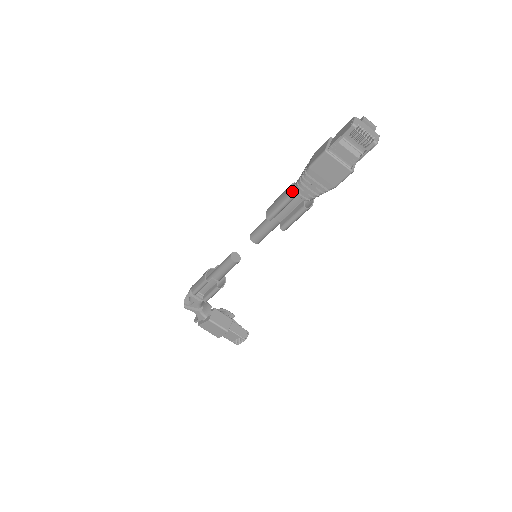
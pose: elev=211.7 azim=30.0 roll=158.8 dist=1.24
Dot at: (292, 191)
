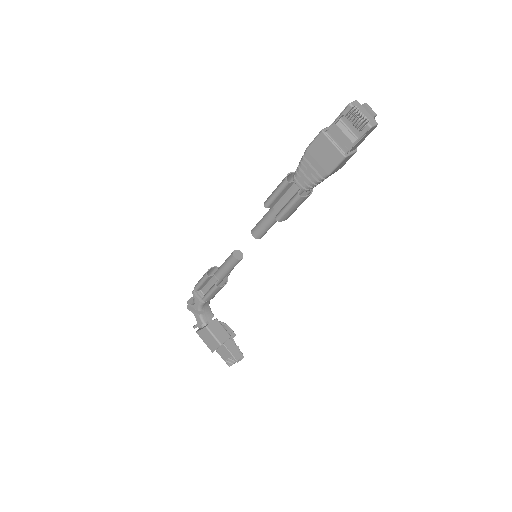
Dot at: occluded
